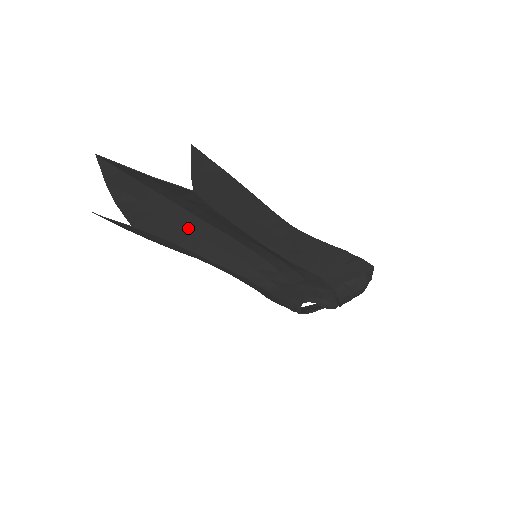
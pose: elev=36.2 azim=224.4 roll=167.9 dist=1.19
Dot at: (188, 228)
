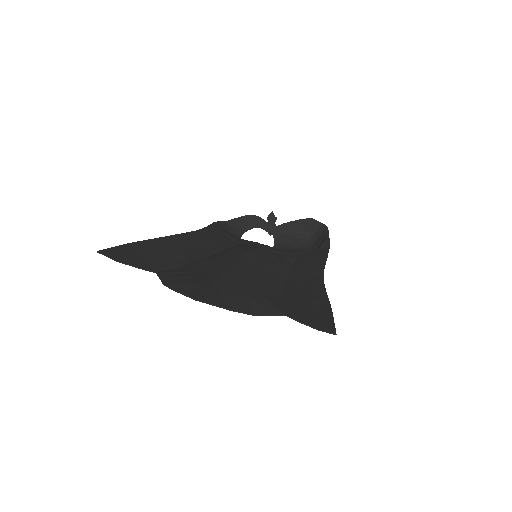
Dot at: (216, 262)
